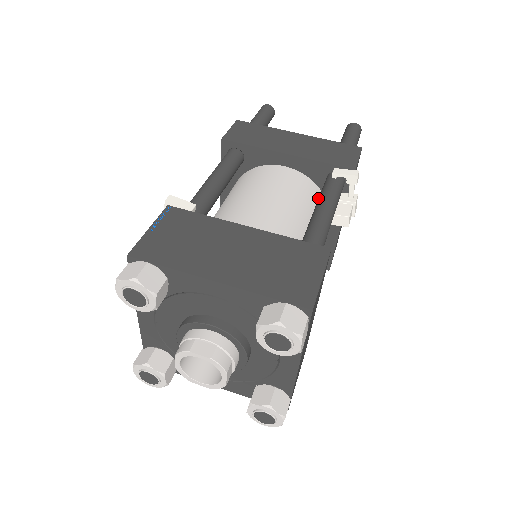
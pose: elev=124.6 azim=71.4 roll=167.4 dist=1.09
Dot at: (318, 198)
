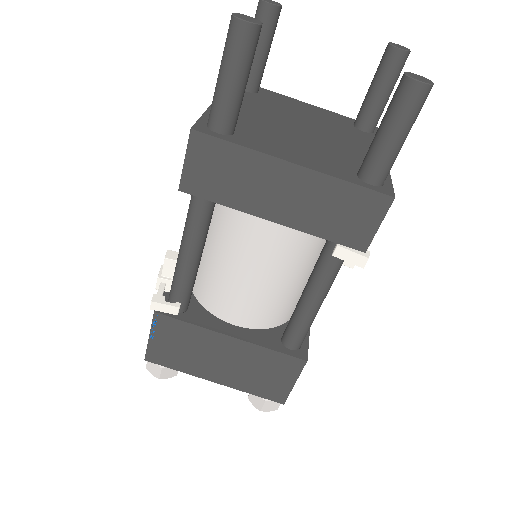
Dot at: occluded
